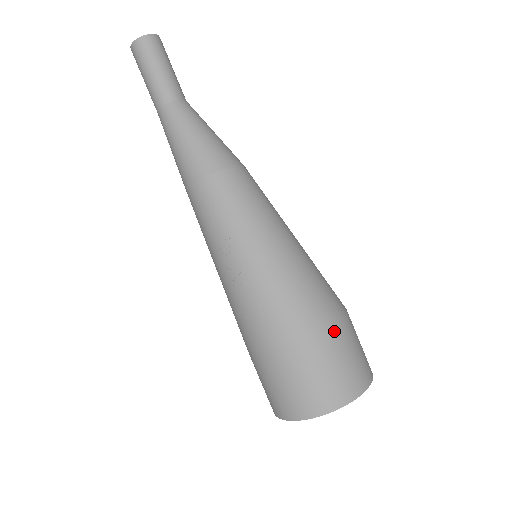
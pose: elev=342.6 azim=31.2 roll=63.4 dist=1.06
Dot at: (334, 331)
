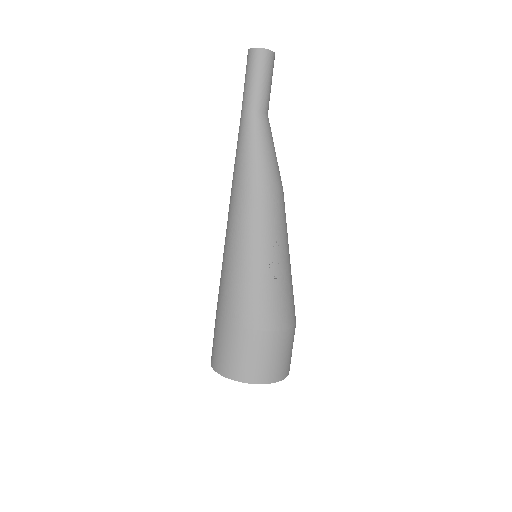
Dot at: occluded
